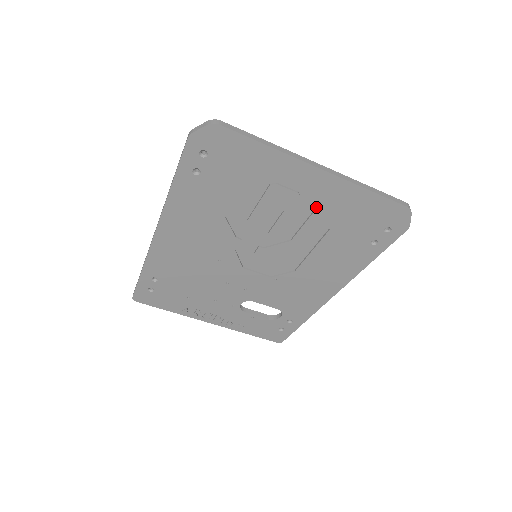
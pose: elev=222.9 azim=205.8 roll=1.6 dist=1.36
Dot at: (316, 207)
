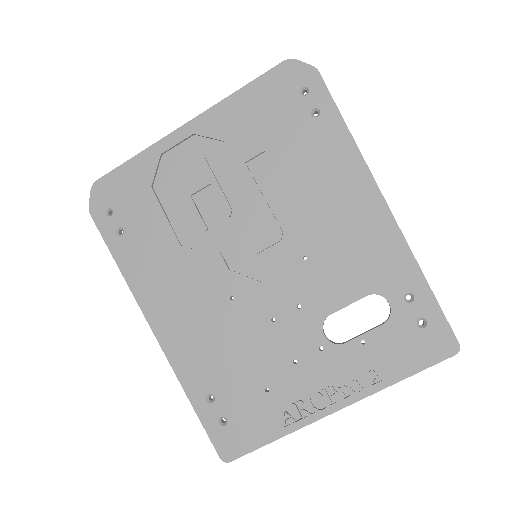
Dot at: (228, 151)
